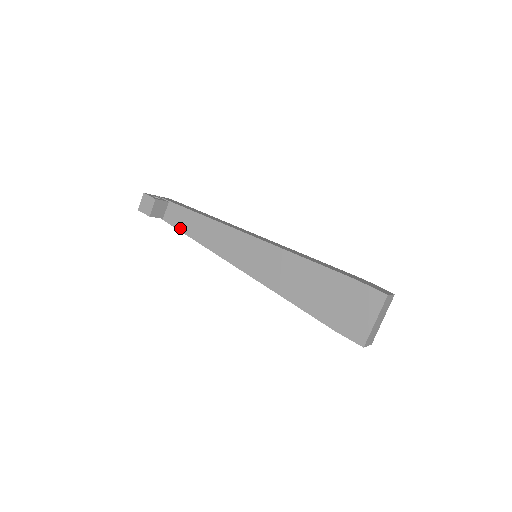
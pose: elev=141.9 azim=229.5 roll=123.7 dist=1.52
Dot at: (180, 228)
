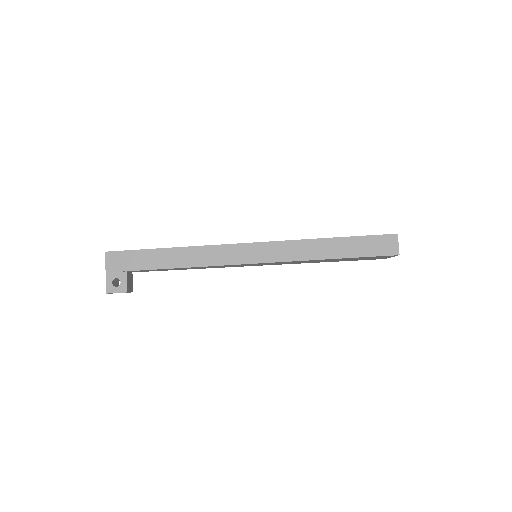
Dot at: occluded
